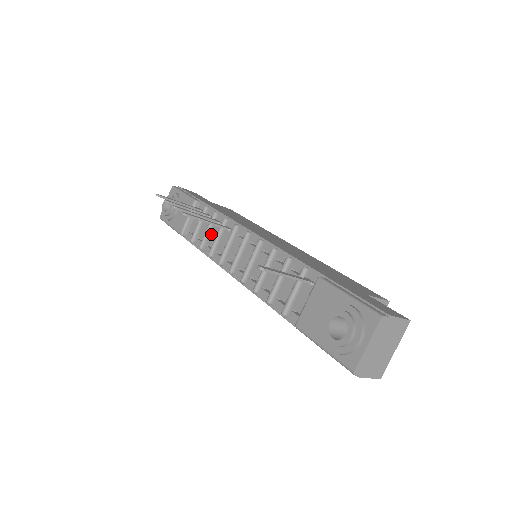
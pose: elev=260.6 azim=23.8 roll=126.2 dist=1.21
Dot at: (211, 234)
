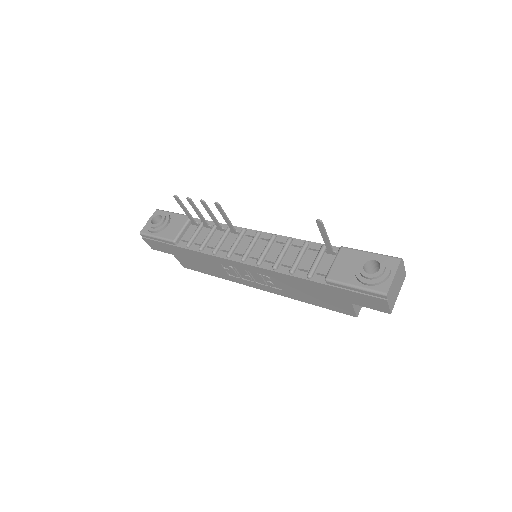
Dot at: (212, 239)
